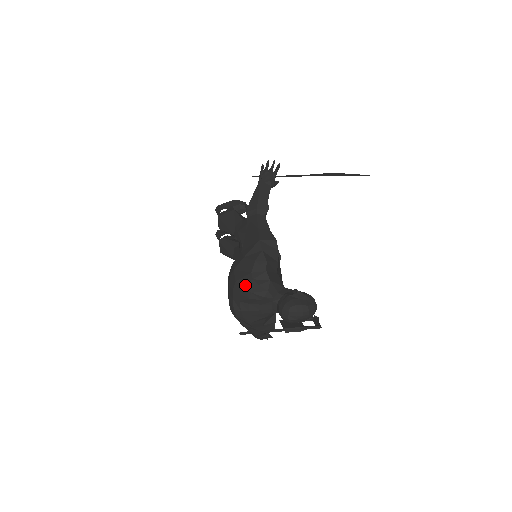
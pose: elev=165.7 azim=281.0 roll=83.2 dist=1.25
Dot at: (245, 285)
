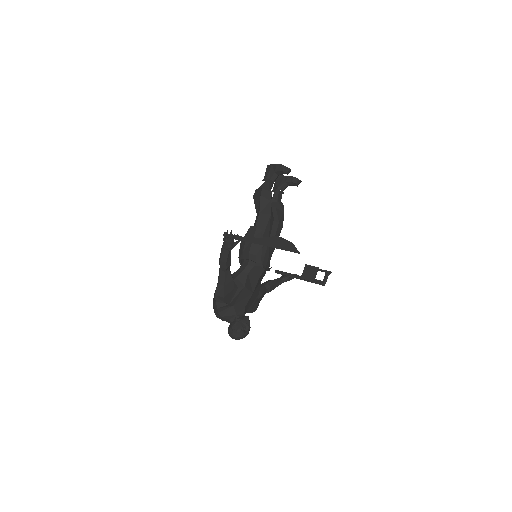
Dot at: occluded
